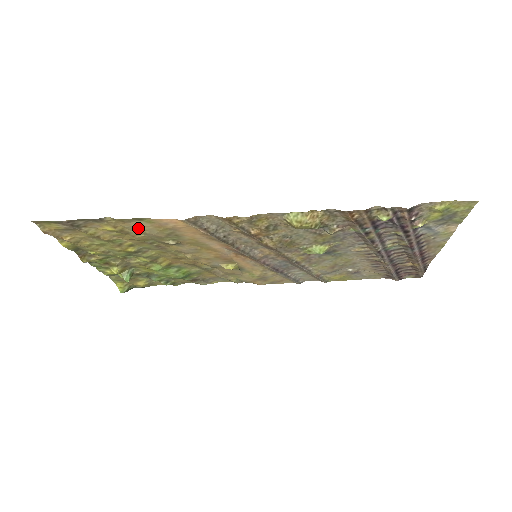
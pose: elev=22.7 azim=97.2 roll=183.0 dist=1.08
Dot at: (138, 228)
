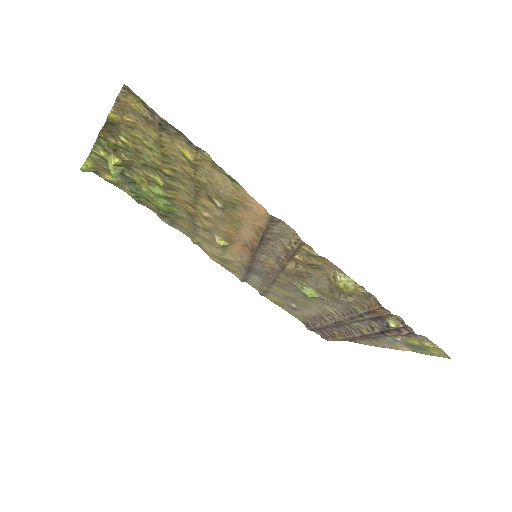
Dot at: (215, 178)
